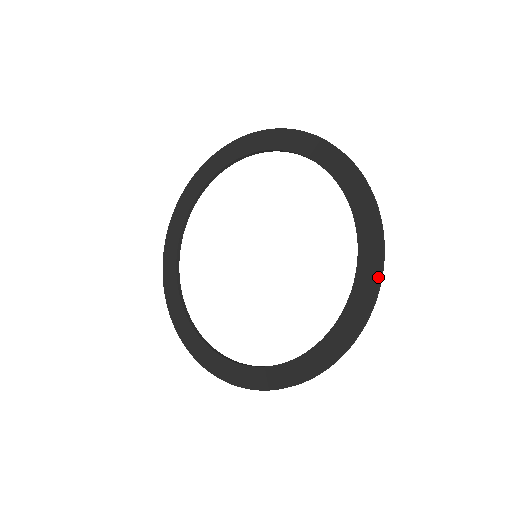
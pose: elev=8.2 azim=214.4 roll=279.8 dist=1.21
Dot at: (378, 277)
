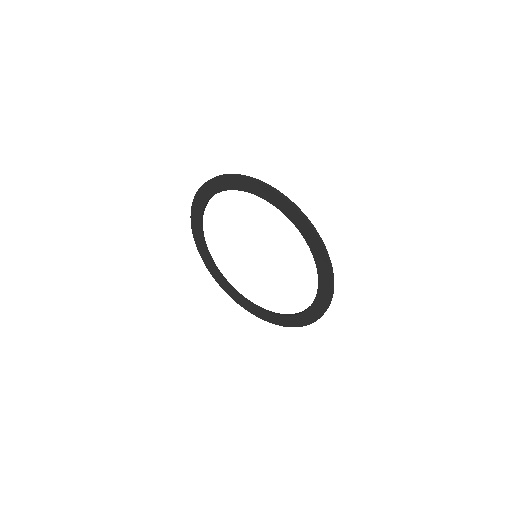
Dot at: (330, 296)
